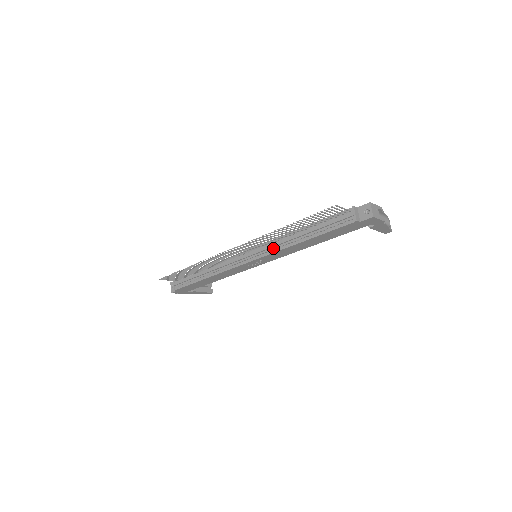
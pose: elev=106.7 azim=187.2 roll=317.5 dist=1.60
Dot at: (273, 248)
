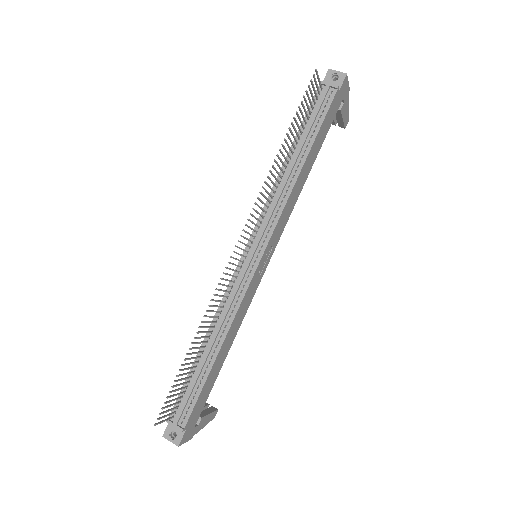
Dot at: (275, 212)
